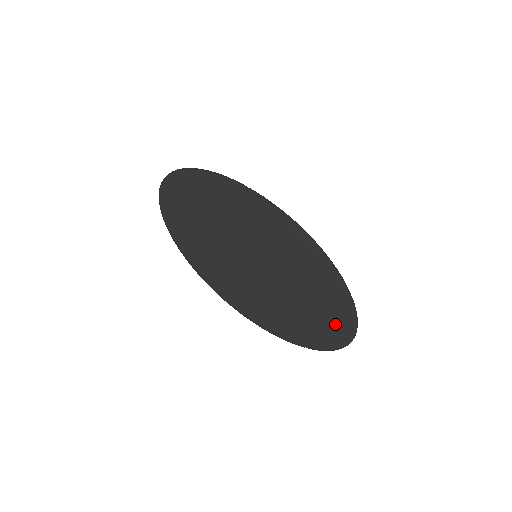
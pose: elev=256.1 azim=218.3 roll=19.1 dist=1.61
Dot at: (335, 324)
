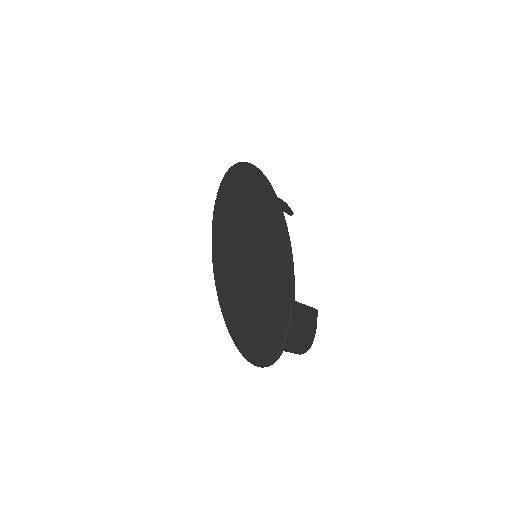
Dot at: (266, 342)
